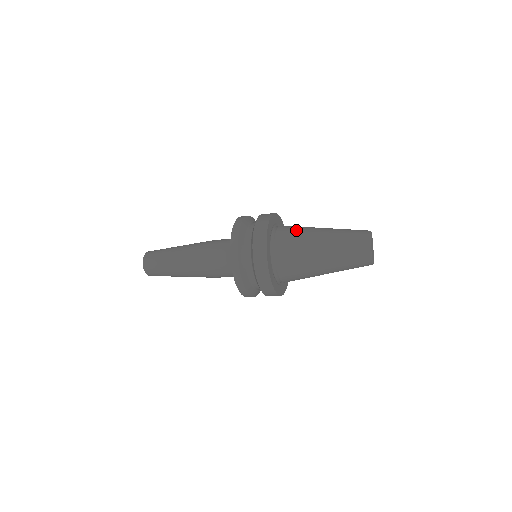
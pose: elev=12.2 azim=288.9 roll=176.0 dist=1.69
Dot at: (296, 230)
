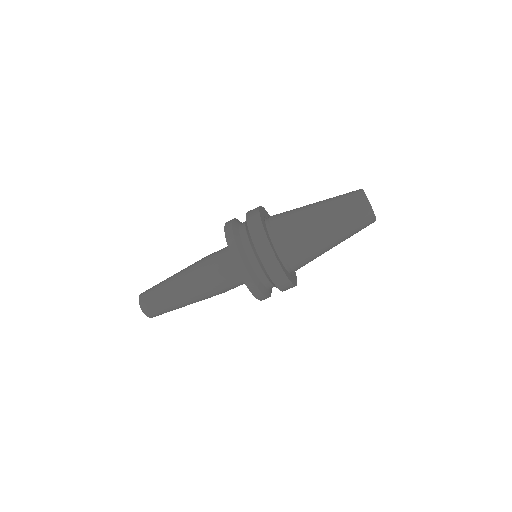
Dot at: (289, 211)
